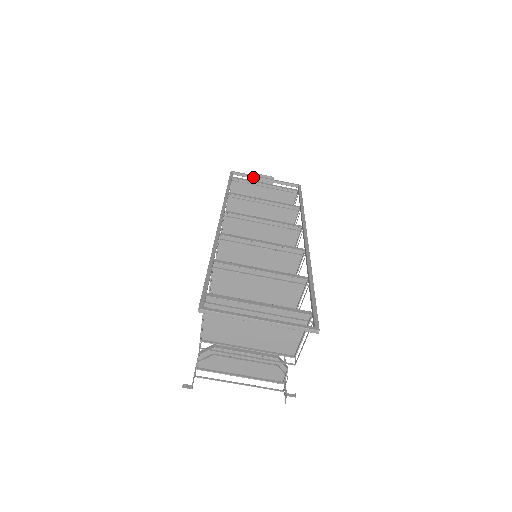
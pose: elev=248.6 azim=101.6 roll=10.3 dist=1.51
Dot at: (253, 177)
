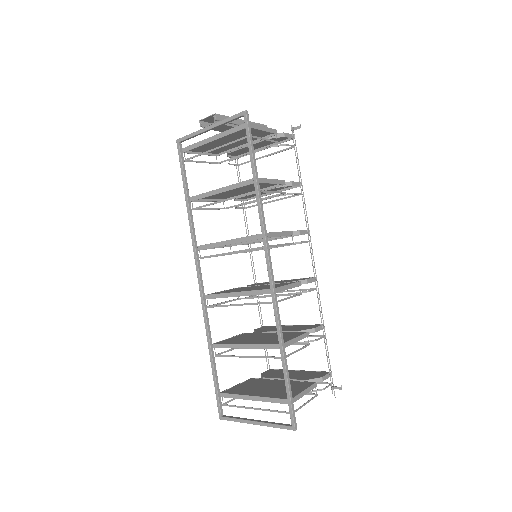
Dot at: occluded
